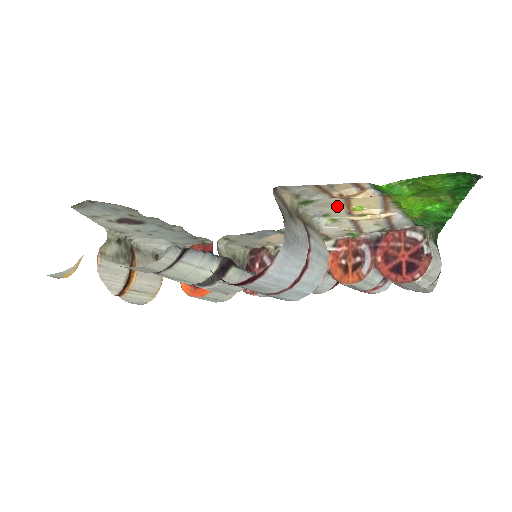
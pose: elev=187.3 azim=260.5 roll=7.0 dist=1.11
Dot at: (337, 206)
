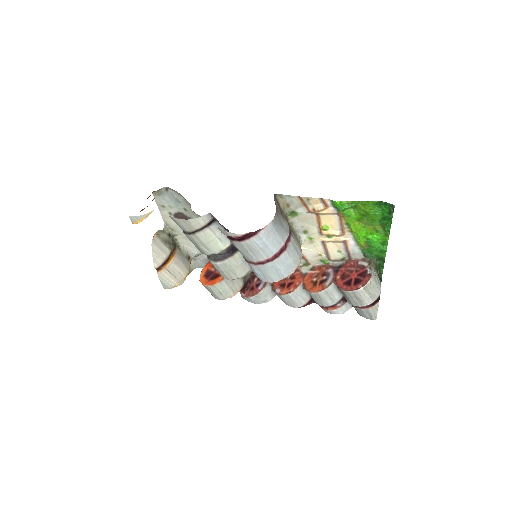
Dot at: (312, 223)
